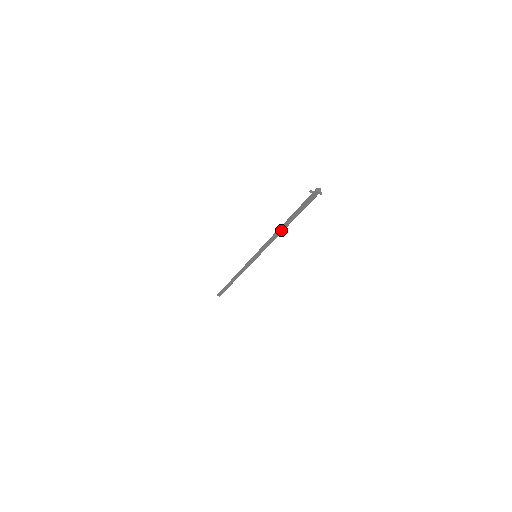
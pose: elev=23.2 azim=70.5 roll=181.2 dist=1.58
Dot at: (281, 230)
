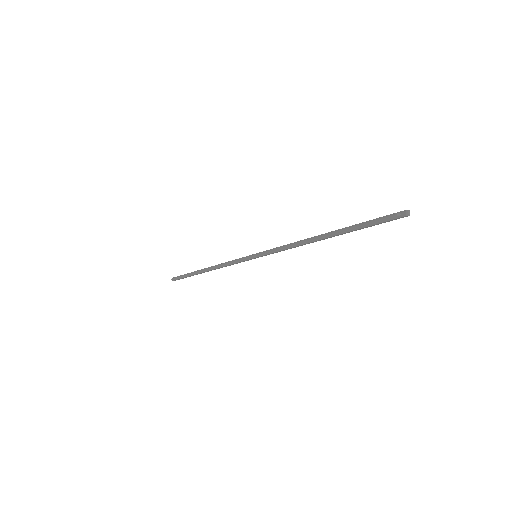
Dot at: (316, 241)
